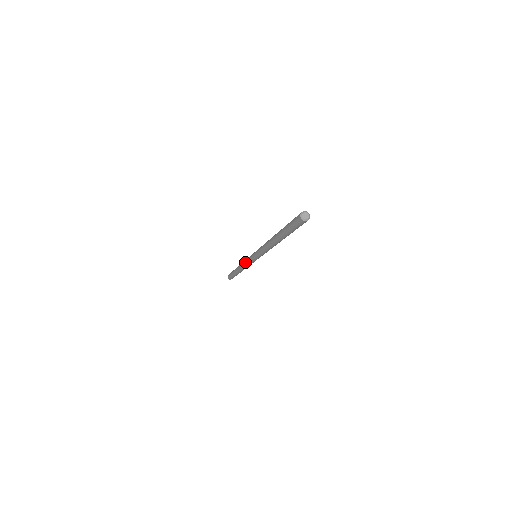
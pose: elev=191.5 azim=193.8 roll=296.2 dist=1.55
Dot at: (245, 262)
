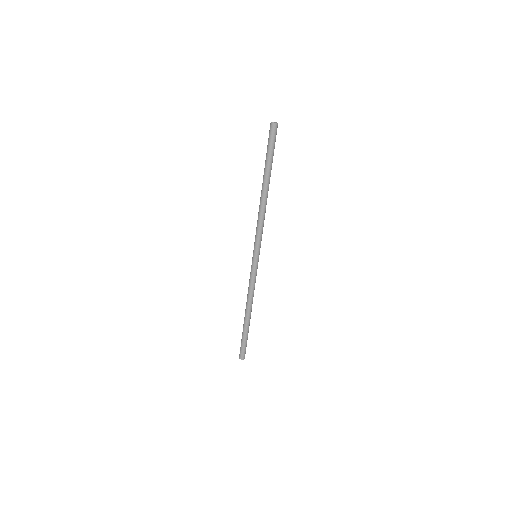
Dot at: (249, 282)
